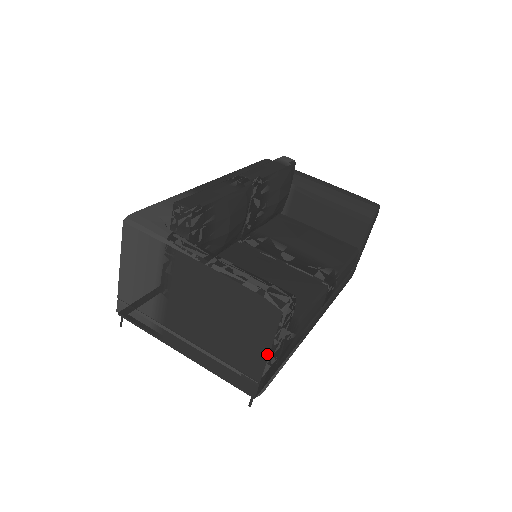
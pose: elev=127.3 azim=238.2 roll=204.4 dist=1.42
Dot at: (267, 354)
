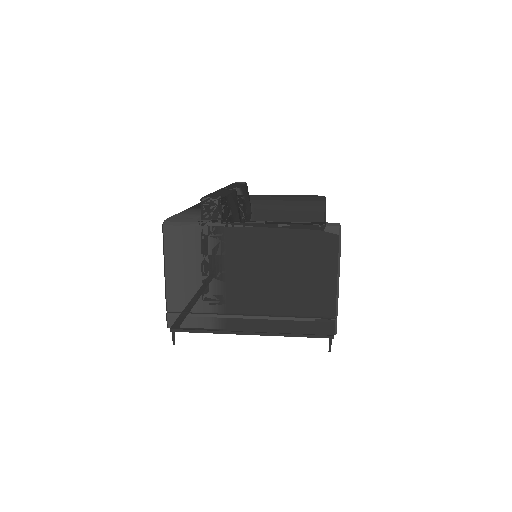
Dot at: (335, 284)
